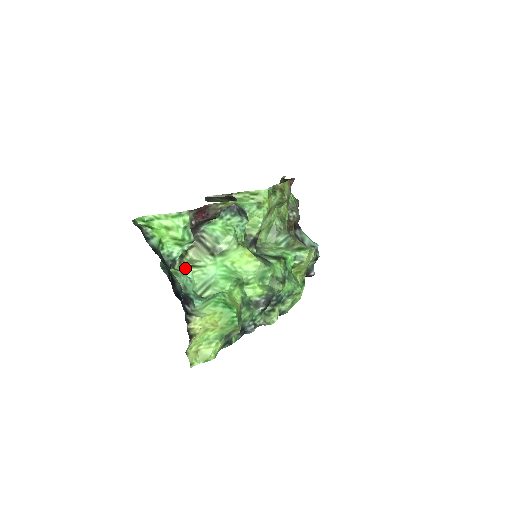
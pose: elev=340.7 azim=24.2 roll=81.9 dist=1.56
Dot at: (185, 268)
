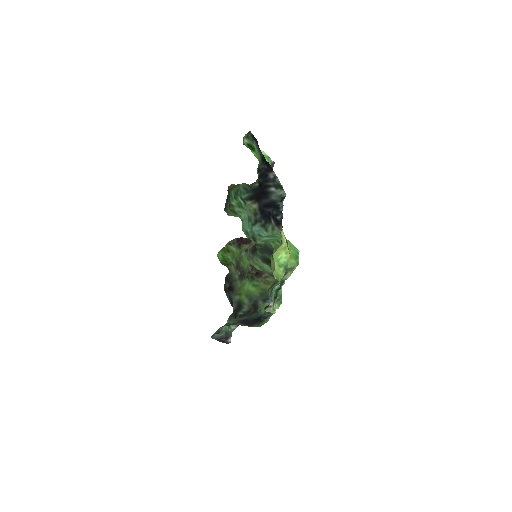
Dot at: (234, 214)
